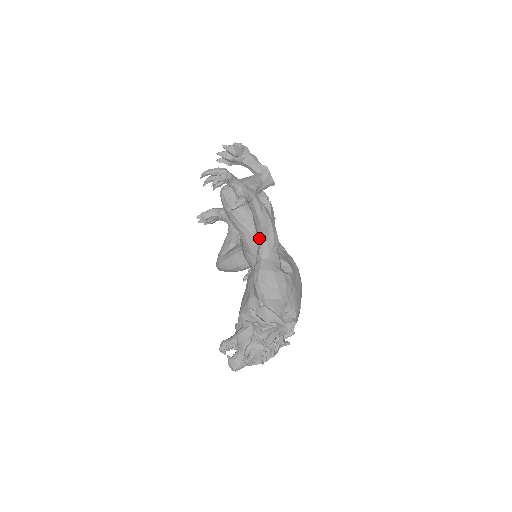
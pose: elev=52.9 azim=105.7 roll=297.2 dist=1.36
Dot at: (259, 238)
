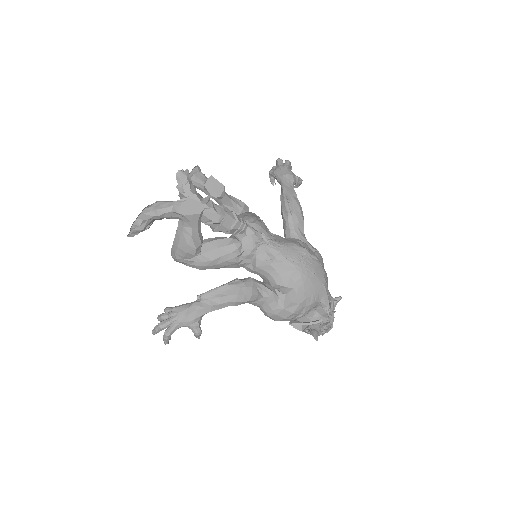
Dot at: occluded
